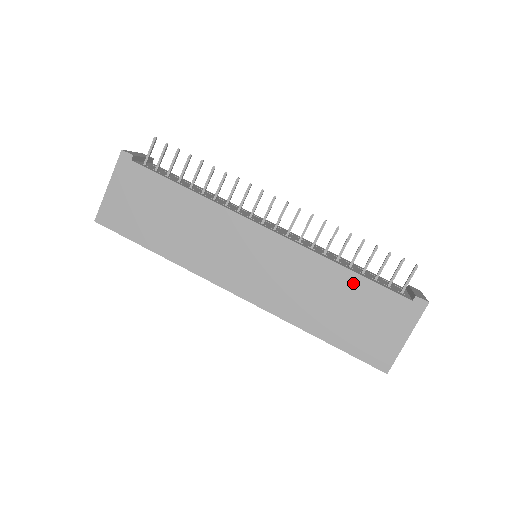
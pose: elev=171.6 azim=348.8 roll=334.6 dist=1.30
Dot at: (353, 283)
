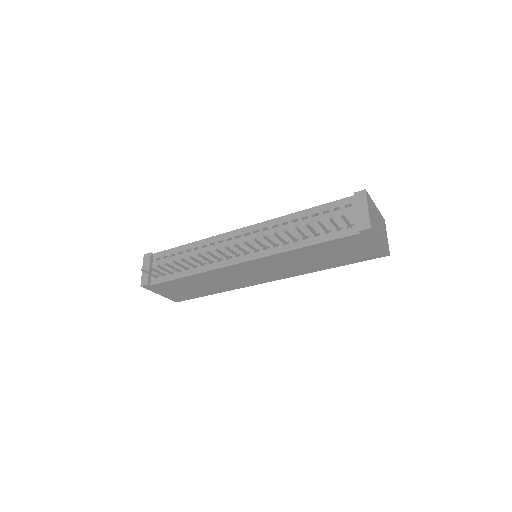
Dot at: (317, 248)
